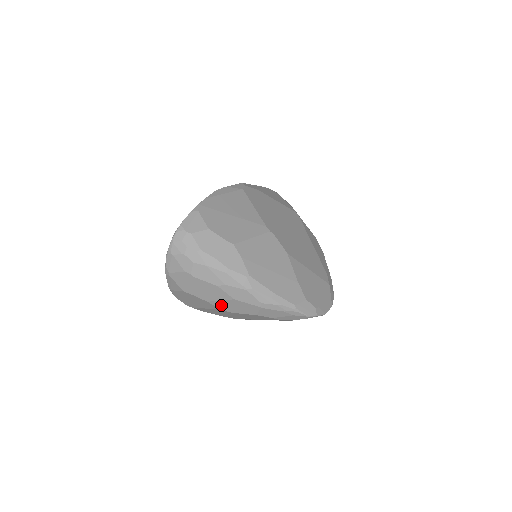
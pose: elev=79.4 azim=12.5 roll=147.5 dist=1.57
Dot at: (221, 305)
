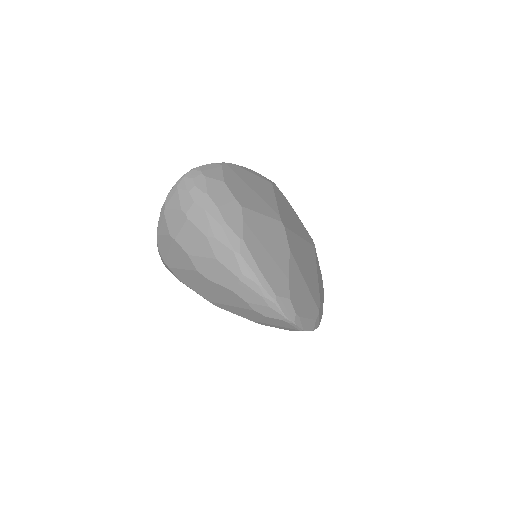
Dot at: (200, 264)
